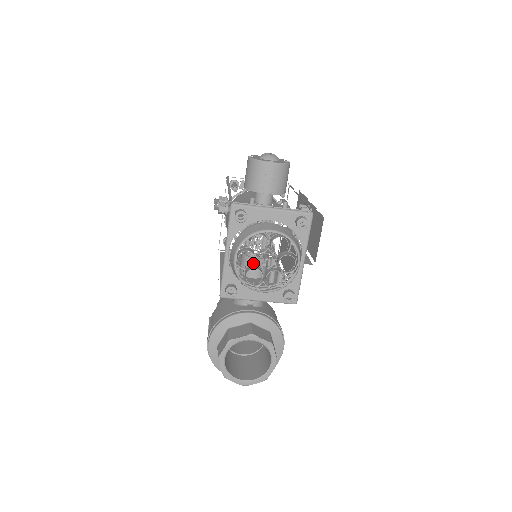
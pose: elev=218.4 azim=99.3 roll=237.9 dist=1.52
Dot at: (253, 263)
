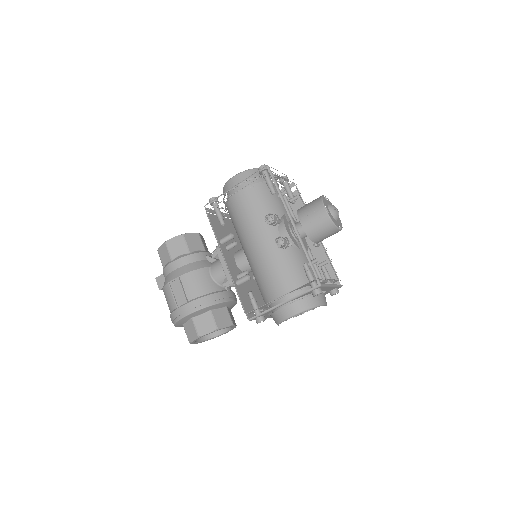
Dot at: occluded
